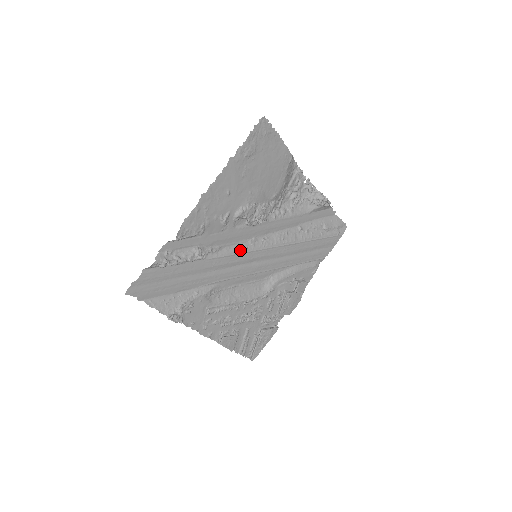
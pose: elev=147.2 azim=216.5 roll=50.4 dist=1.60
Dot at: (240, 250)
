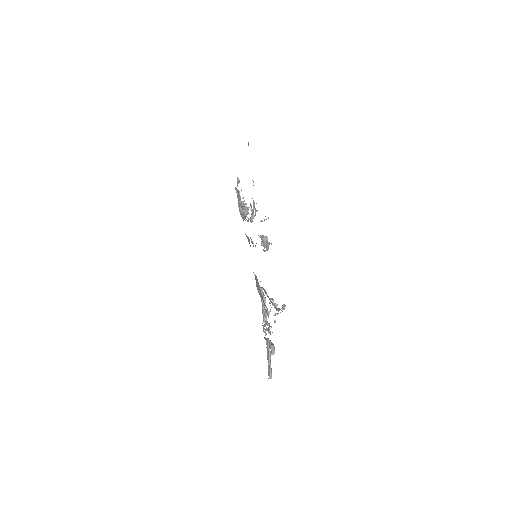
Dot at: occluded
